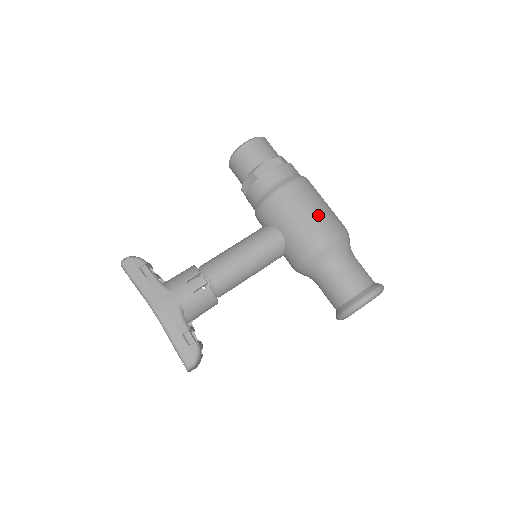
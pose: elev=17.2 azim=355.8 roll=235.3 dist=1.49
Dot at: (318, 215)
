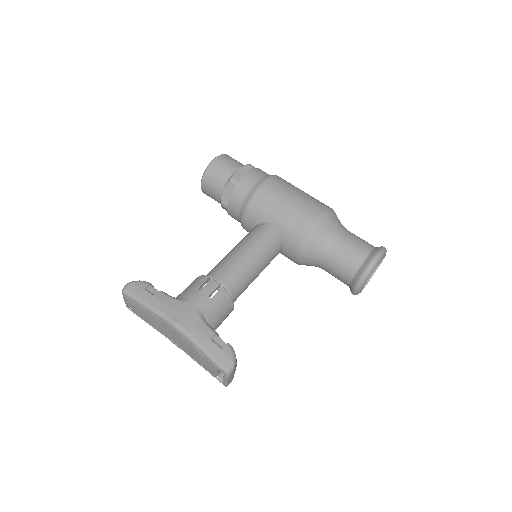
Dot at: (304, 199)
